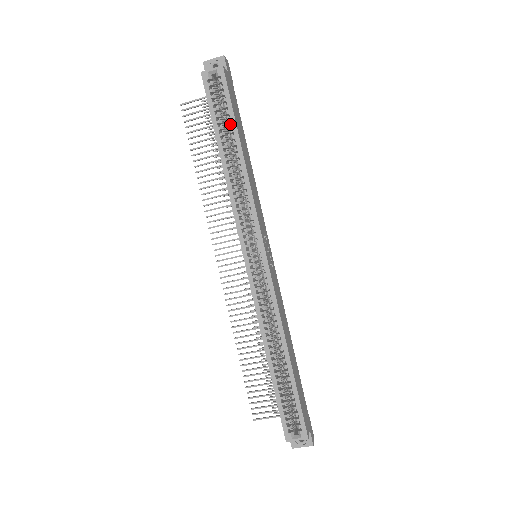
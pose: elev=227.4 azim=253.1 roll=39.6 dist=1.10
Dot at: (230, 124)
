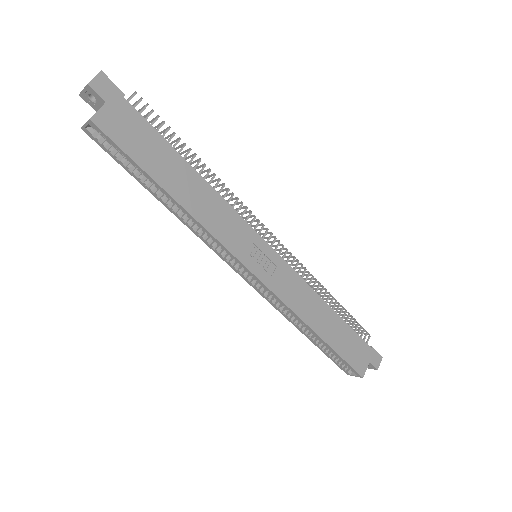
Dot at: (144, 175)
